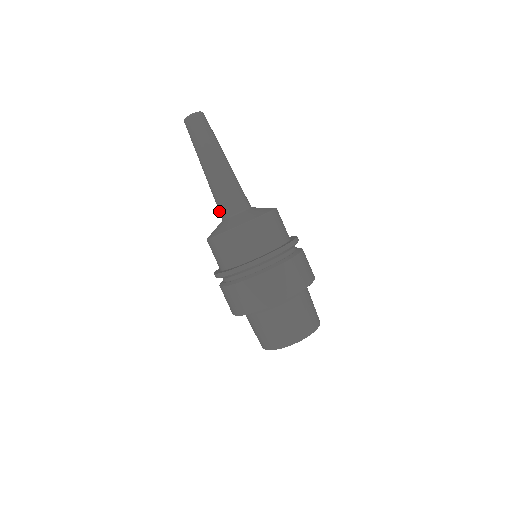
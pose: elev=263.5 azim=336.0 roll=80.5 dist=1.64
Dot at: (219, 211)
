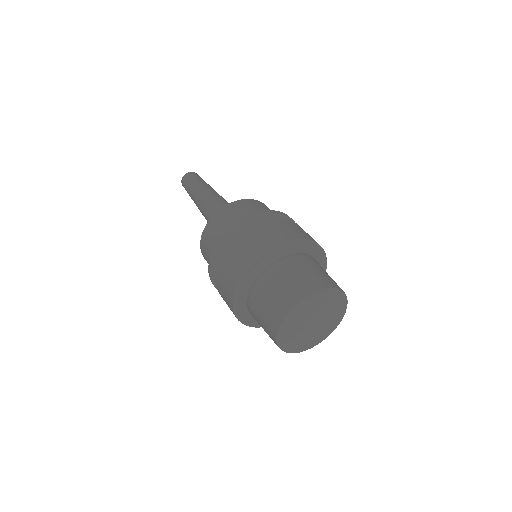
Dot at: occluded
